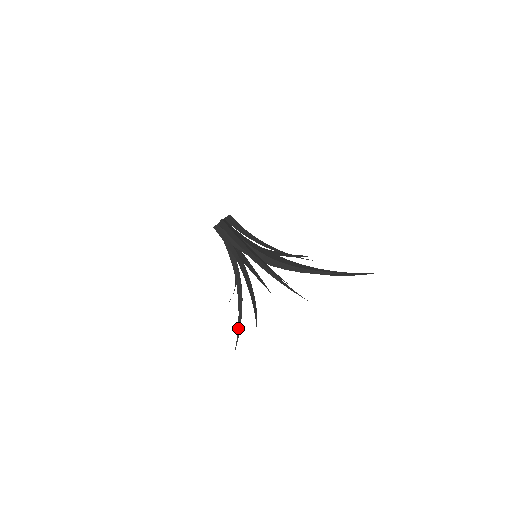
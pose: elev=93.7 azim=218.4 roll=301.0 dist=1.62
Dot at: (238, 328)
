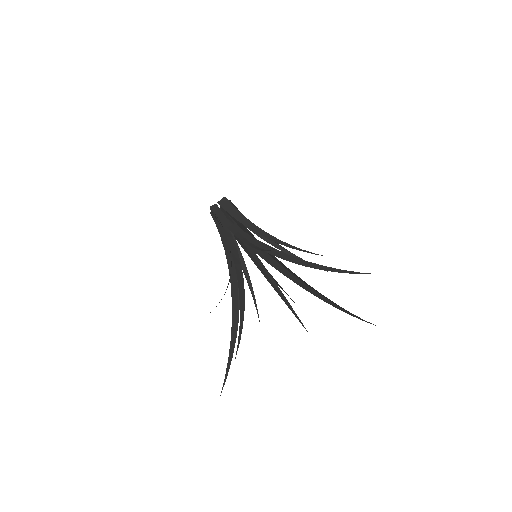
Dot at: (239, 327)
